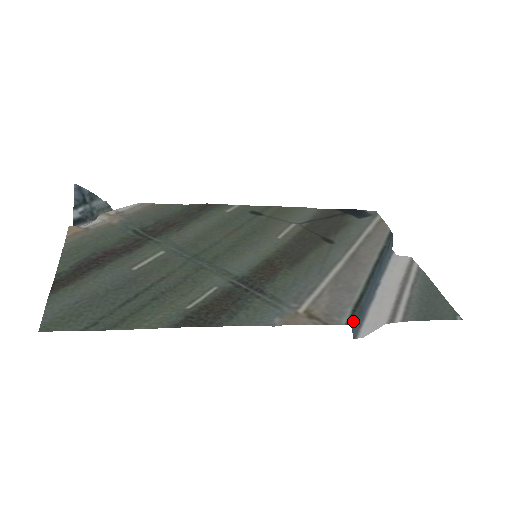
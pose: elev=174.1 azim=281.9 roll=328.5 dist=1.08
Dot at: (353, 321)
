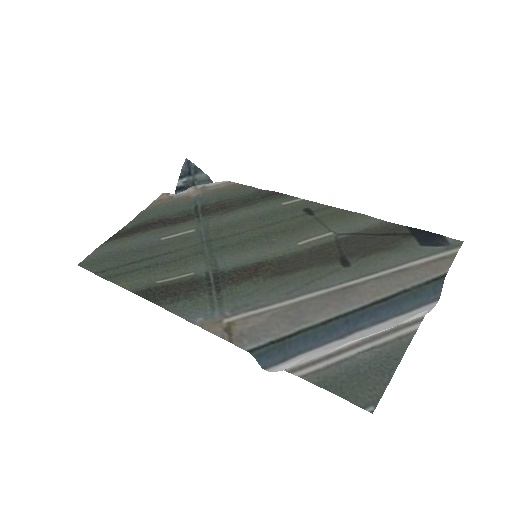
Dot at: (260, 352)
